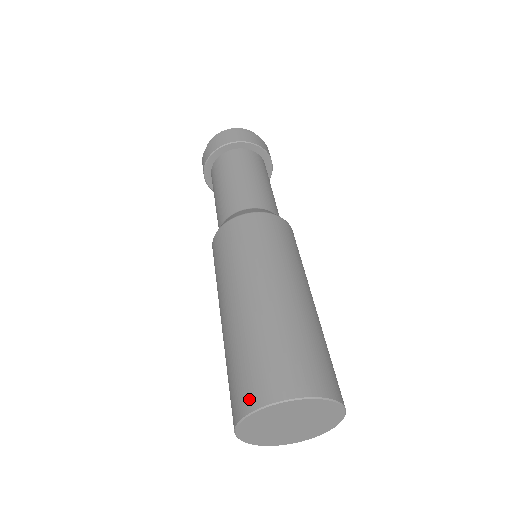
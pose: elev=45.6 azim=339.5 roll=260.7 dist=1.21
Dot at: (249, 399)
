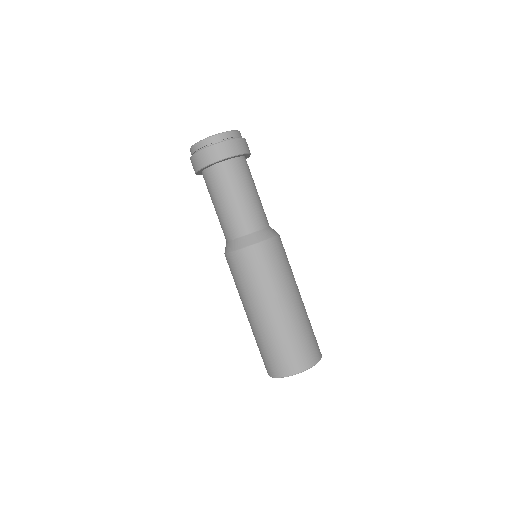
Dot at: (267, 370)
